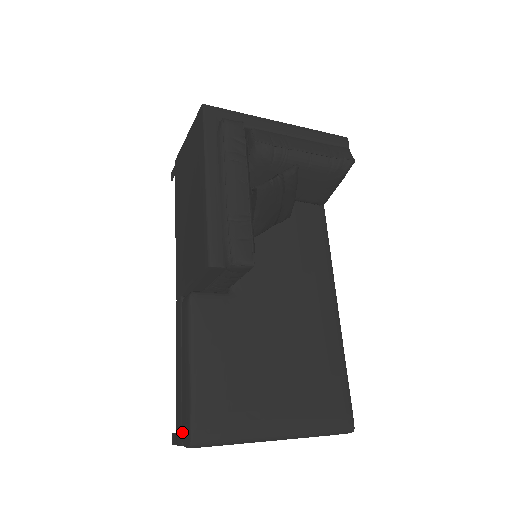
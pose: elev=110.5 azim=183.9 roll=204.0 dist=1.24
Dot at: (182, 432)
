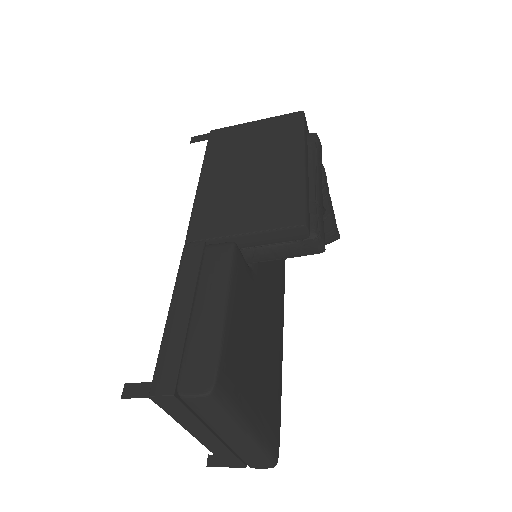
Dot at: (182, 378)
